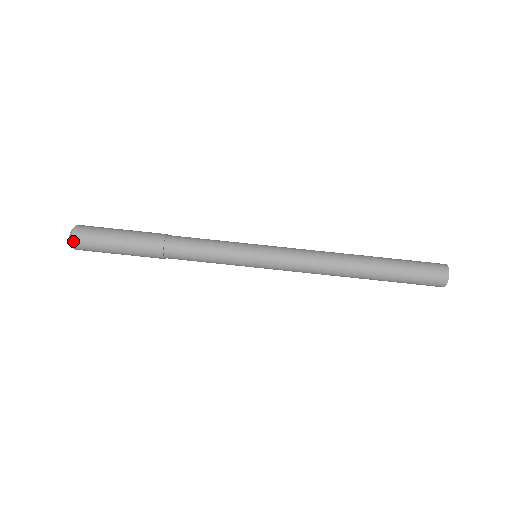
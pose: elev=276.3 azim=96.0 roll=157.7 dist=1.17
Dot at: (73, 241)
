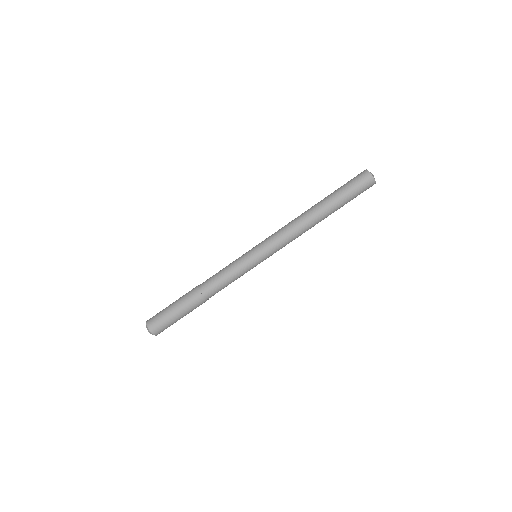
Dot at: occluded
